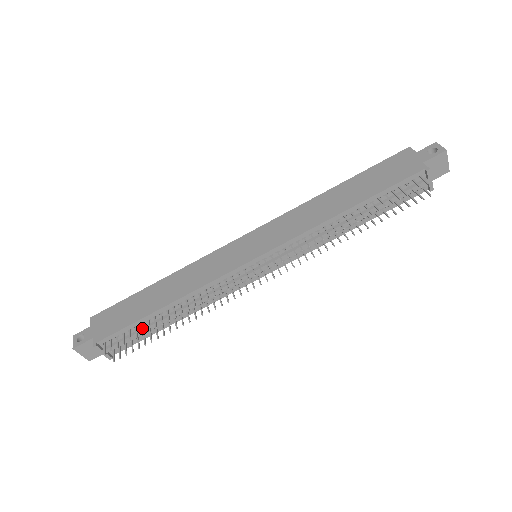
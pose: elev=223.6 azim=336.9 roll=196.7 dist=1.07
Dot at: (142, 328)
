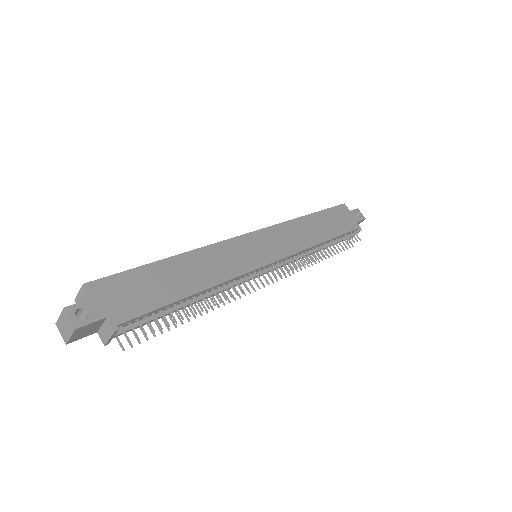
Dot at: (172, 314)
